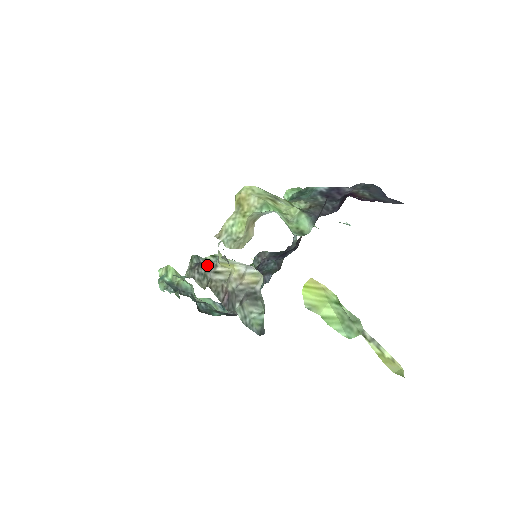
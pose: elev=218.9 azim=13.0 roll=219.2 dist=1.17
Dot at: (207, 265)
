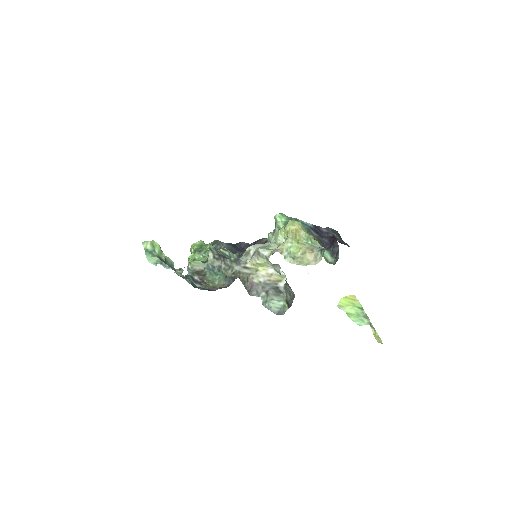
Dot at: (233, 259)
